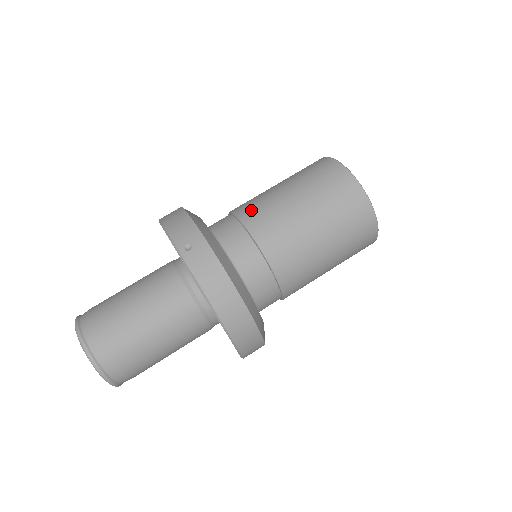
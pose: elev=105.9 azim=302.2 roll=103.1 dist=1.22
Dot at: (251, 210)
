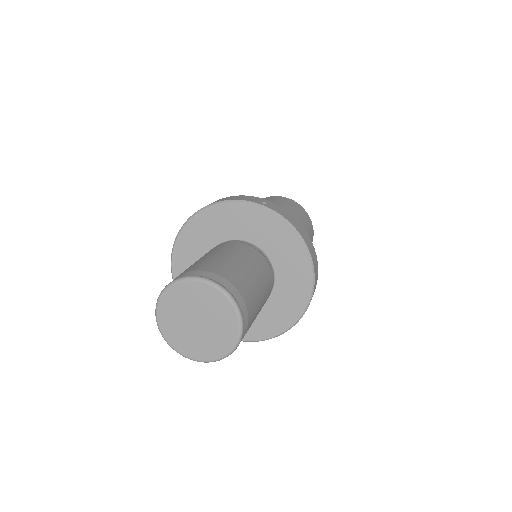
Dot at: occluded
